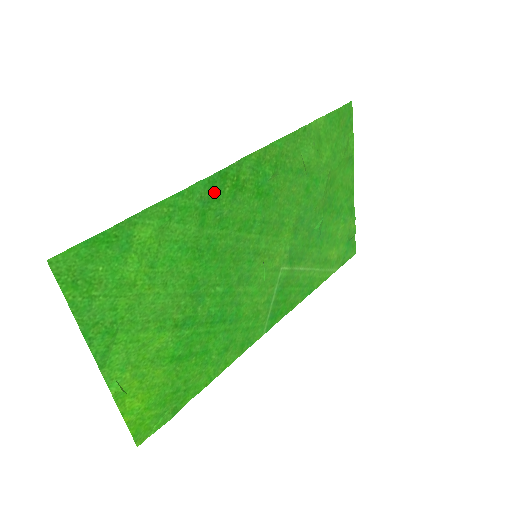
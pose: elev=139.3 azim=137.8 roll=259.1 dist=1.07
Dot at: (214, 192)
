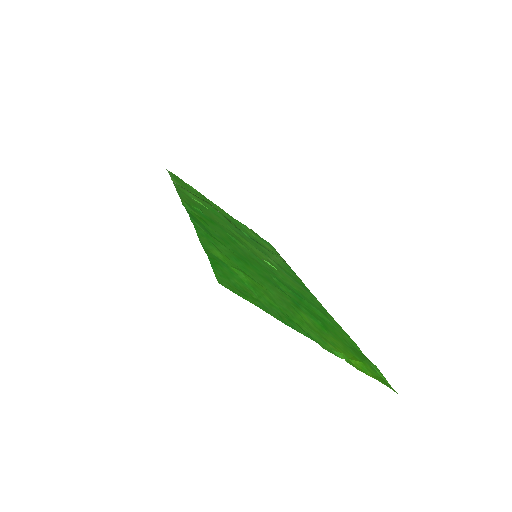
Dot at: (201, 225)
